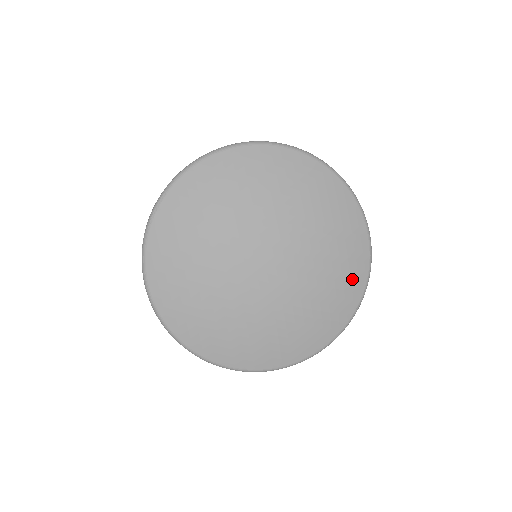
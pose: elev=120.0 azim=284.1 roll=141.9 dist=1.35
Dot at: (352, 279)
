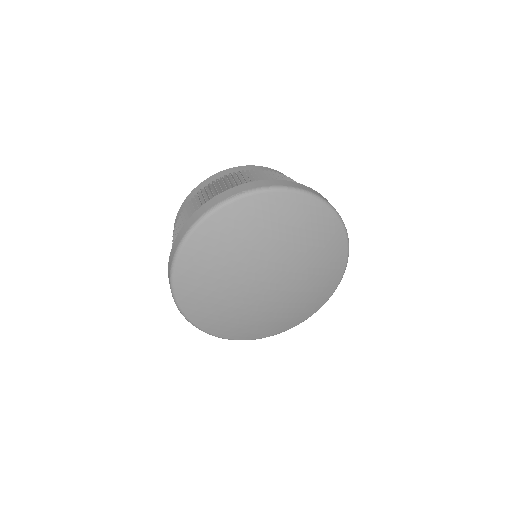
Dot at: (321, 223)
